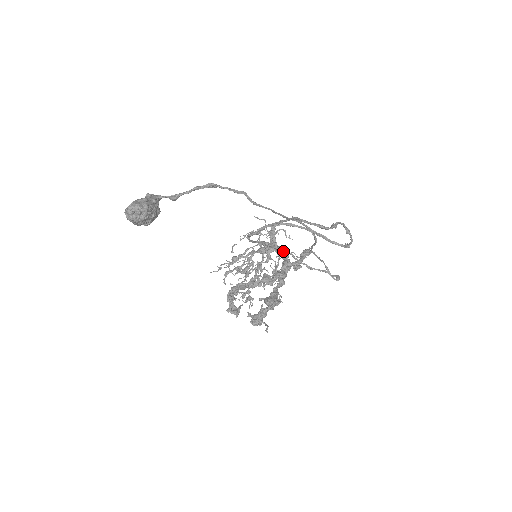
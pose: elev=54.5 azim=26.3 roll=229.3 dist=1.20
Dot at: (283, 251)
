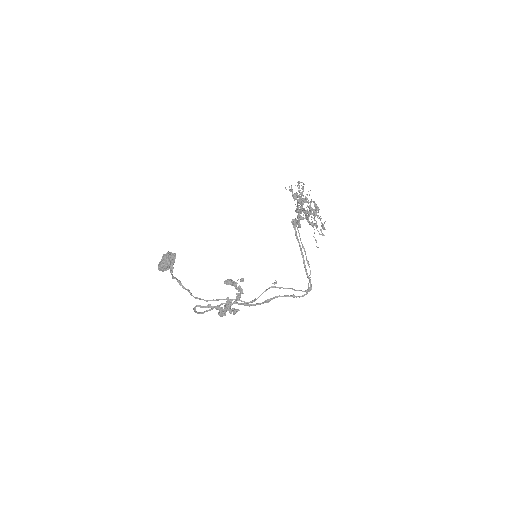
Dot at: (219, 310)
